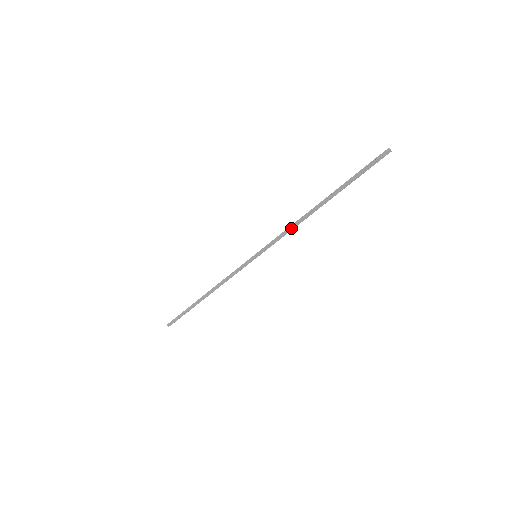
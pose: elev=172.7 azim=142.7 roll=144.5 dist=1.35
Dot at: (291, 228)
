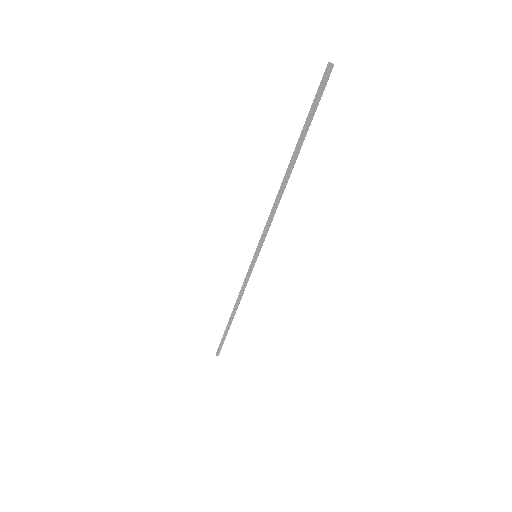
Dot at: (273, 211)
